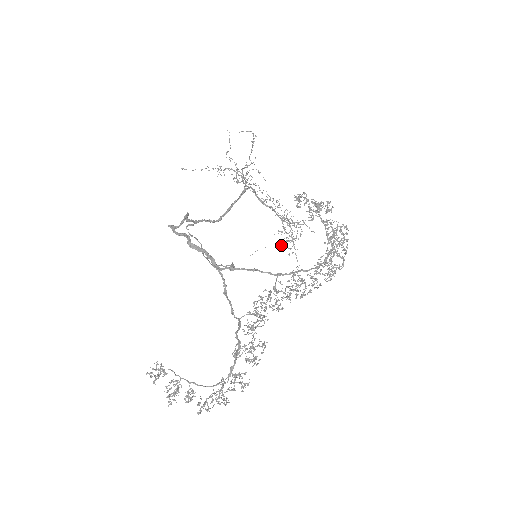
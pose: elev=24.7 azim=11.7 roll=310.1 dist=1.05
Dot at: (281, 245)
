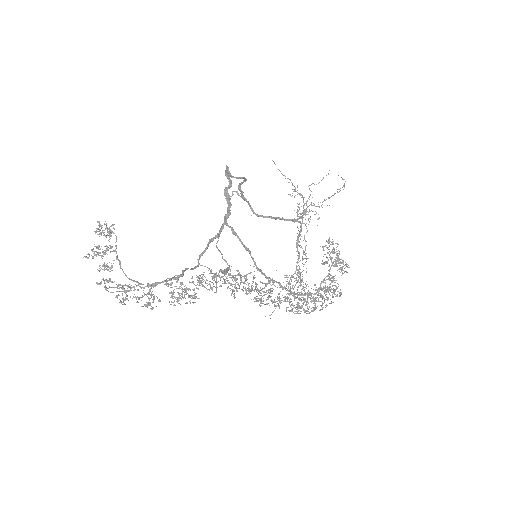
Dot at: occluded
